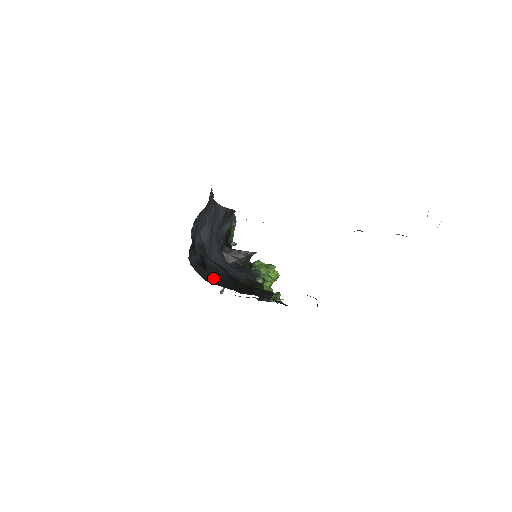
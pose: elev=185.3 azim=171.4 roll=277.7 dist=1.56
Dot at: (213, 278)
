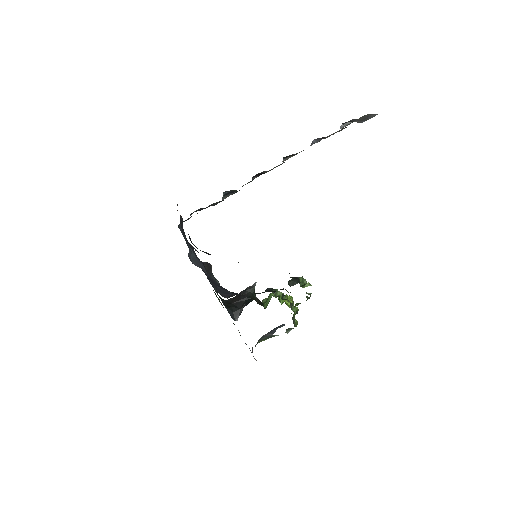
Dot at: occluded
